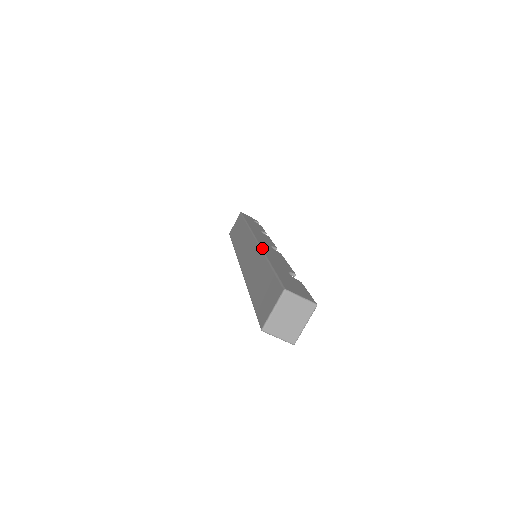
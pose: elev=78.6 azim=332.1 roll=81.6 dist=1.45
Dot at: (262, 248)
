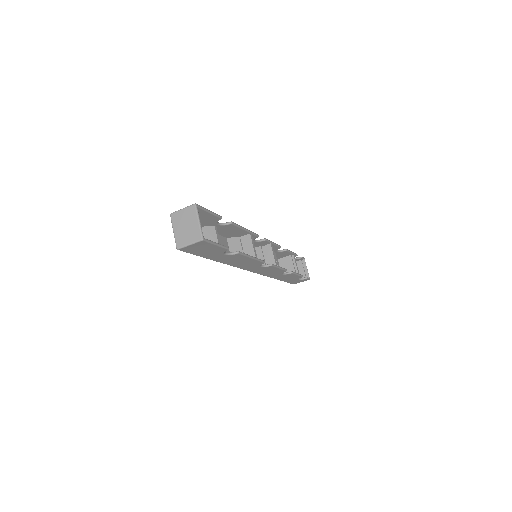
Dot at: occluded
